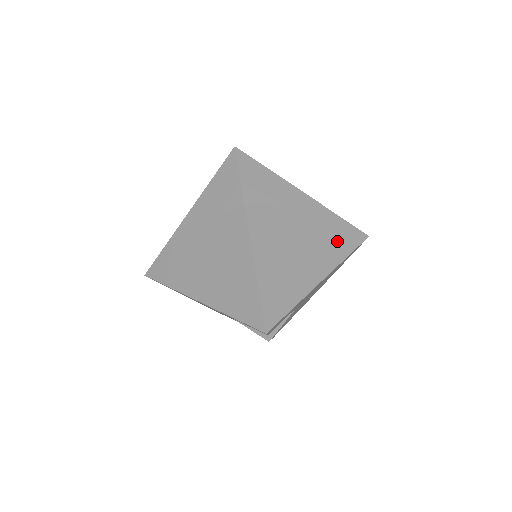
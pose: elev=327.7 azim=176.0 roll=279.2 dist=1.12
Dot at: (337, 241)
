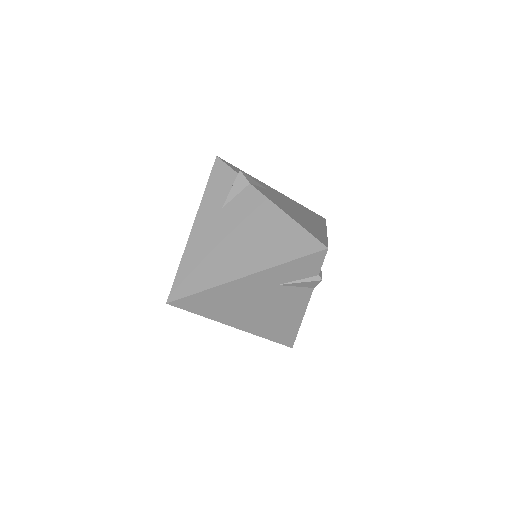
Dot at: (313, 216)
